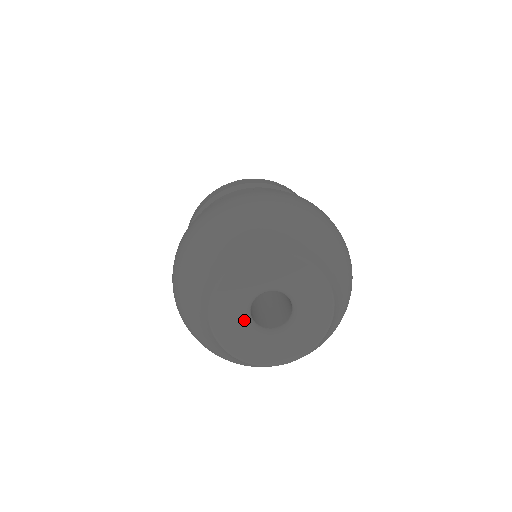
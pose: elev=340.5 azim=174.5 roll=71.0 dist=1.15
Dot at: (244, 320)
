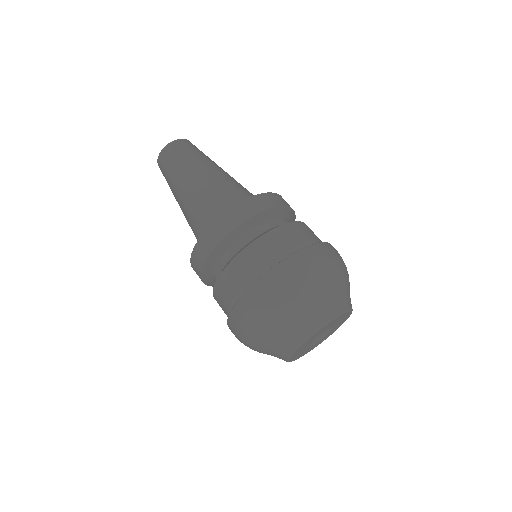
Dot at: (307, 349)
